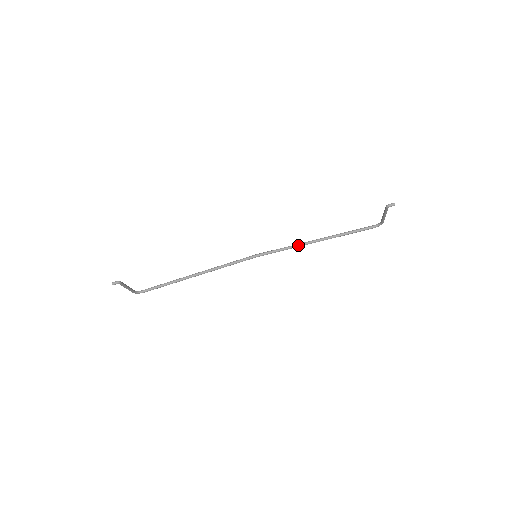
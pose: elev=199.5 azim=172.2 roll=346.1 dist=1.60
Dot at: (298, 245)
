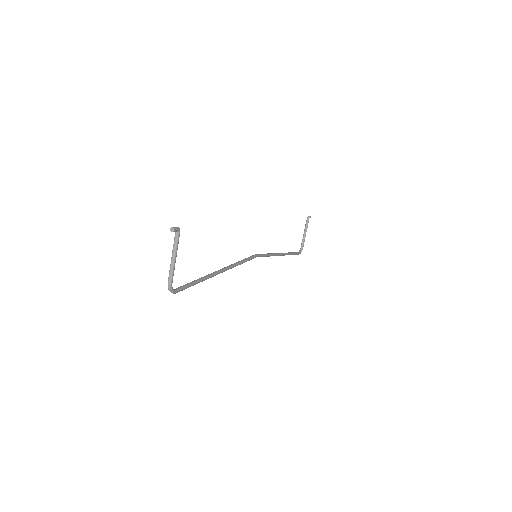
Dot at: (274, 253)
